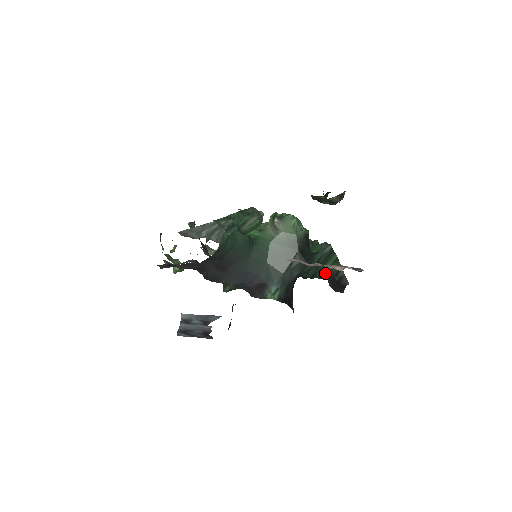
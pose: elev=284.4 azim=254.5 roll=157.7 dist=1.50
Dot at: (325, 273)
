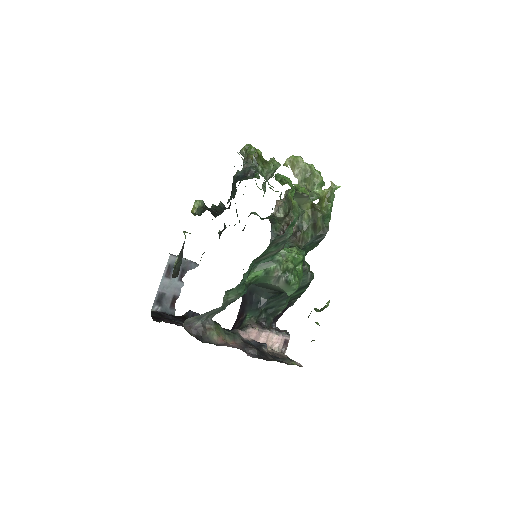
Dot at: (279, 309)
